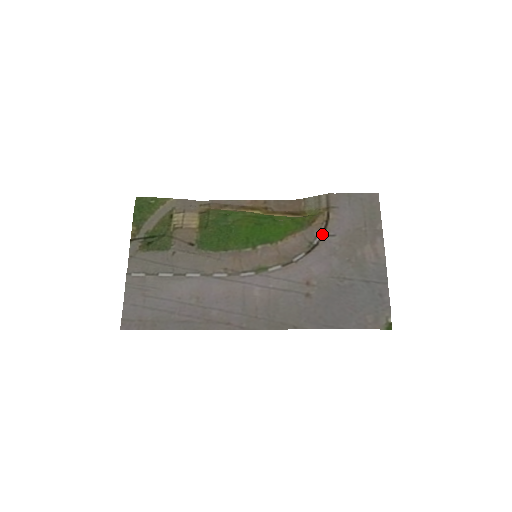
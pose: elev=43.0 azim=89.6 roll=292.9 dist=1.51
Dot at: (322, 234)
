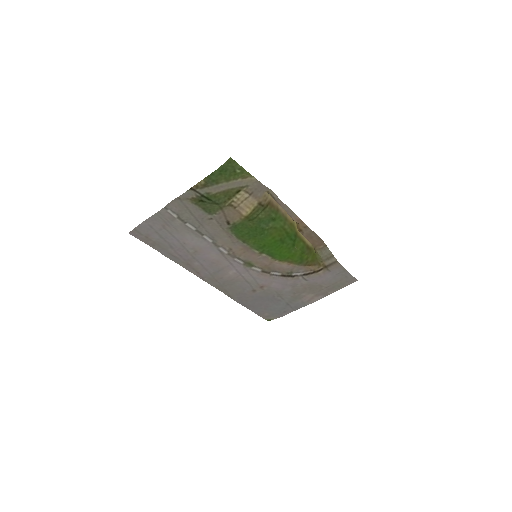
Dot at: (303, 274)
